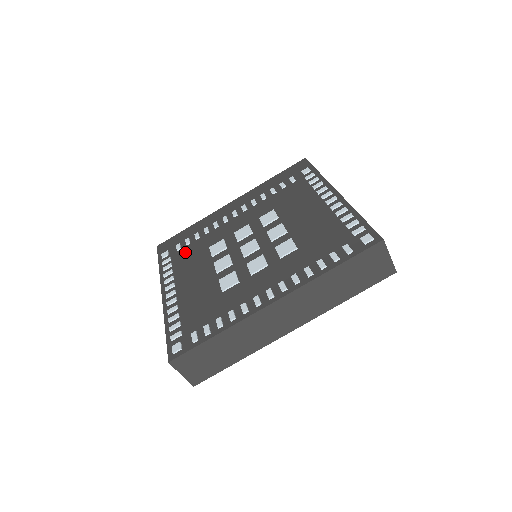
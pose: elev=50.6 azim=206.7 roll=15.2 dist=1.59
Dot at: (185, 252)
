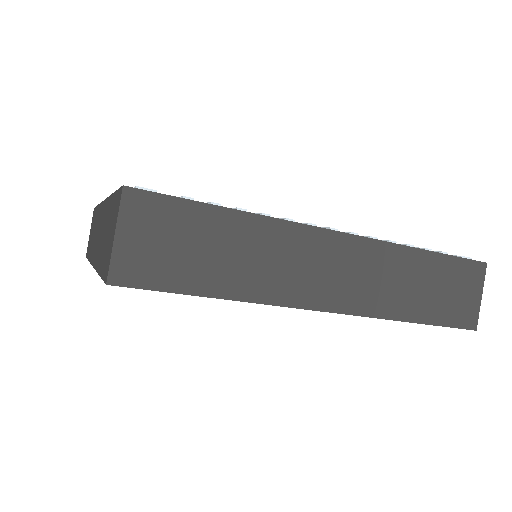
Dot at: occluded
